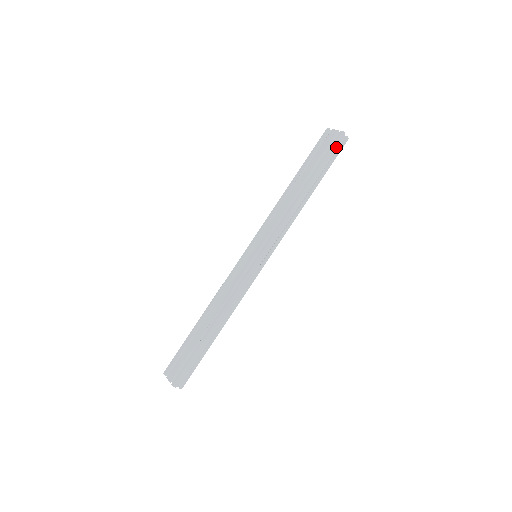
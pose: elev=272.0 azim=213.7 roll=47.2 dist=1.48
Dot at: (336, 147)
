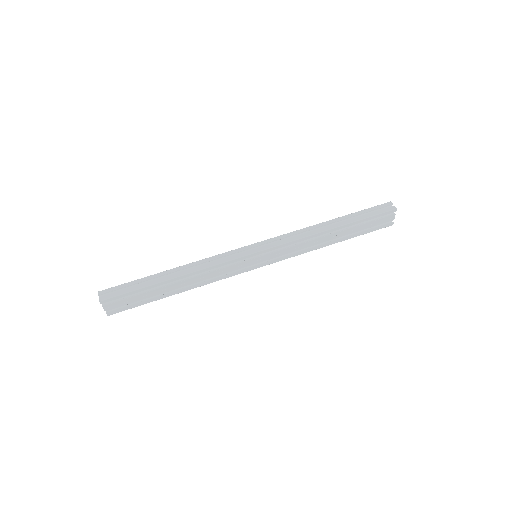
Dot at: (381, 212)
